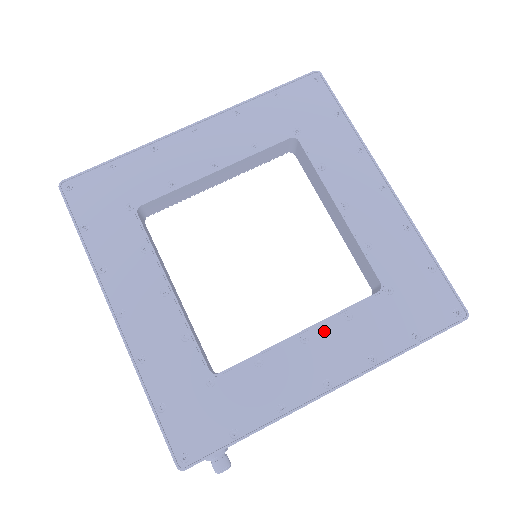
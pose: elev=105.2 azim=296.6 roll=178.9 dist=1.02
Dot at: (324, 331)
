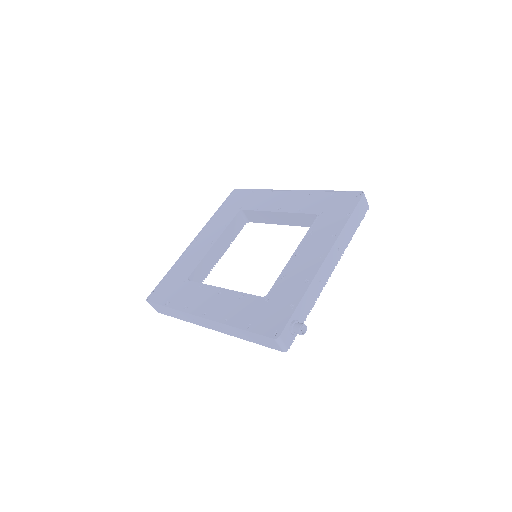
Dot at: (304, 245)
